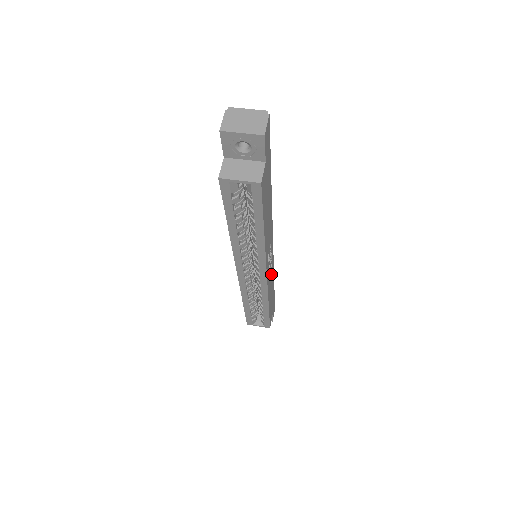
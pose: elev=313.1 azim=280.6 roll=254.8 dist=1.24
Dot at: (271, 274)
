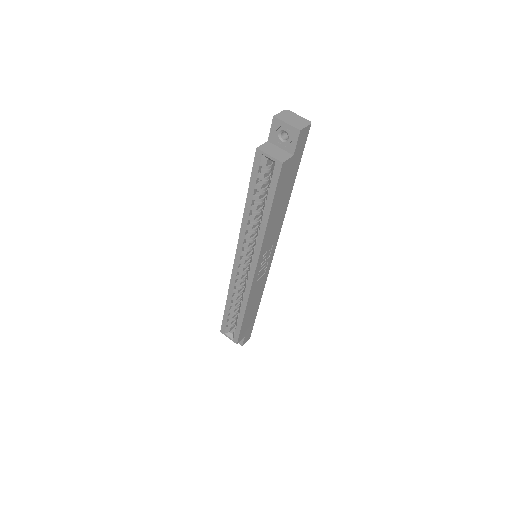
Dot at: (260, 283)
